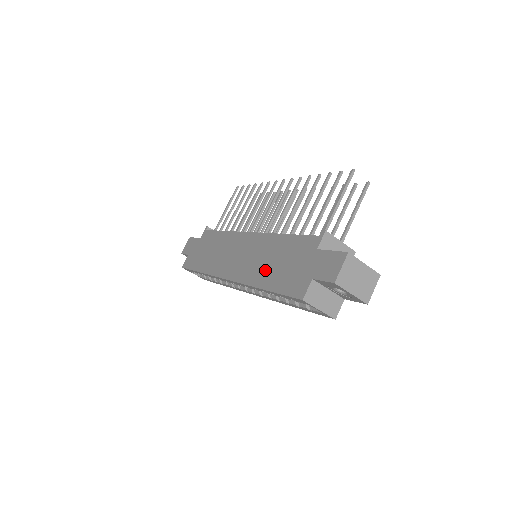
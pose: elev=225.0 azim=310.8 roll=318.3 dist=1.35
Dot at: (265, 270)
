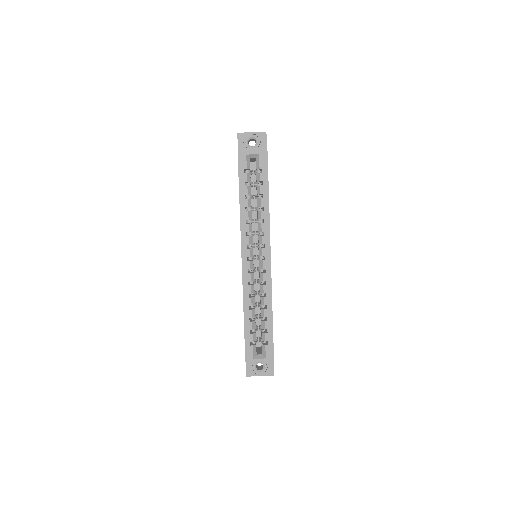
Dot at: occluded
